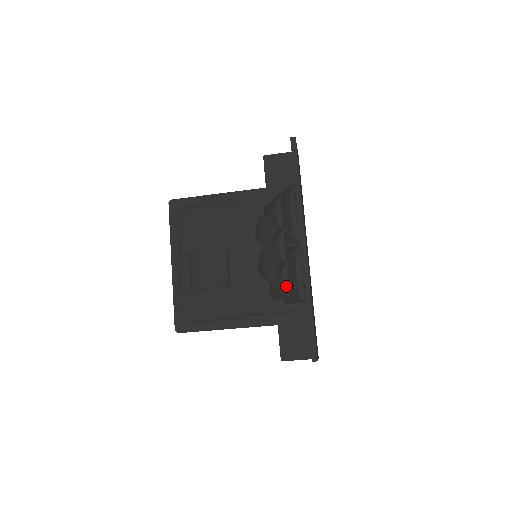
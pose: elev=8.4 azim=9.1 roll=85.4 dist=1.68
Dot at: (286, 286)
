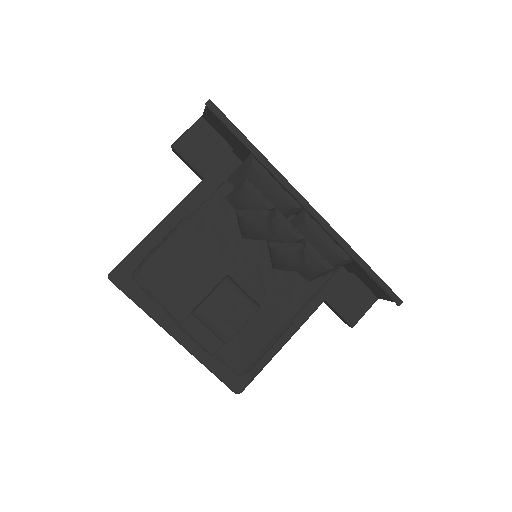
Dot at: (323, 261)
